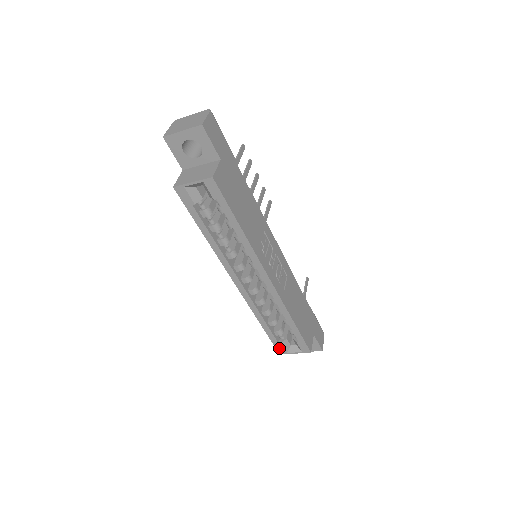
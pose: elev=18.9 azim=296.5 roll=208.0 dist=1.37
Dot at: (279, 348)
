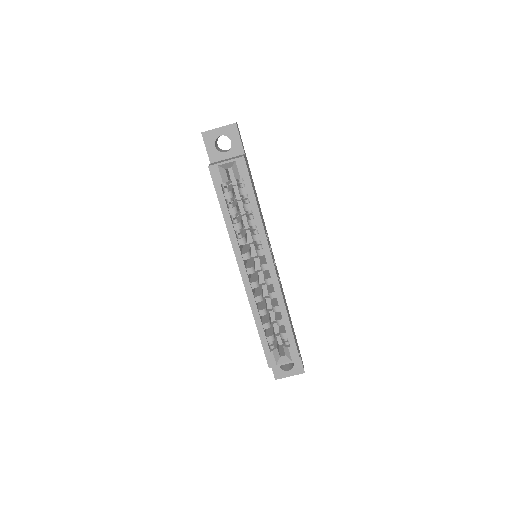
Dot at: (270, 359)
